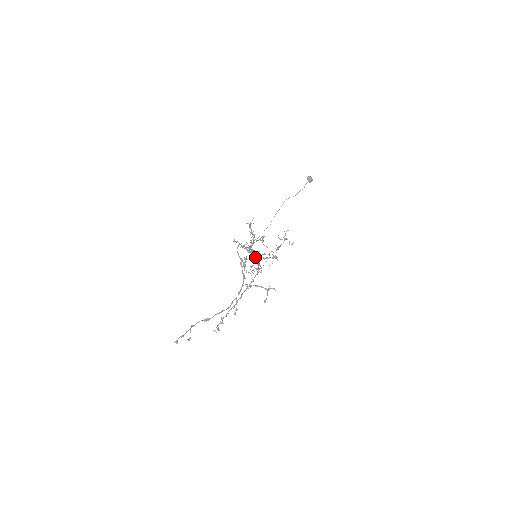
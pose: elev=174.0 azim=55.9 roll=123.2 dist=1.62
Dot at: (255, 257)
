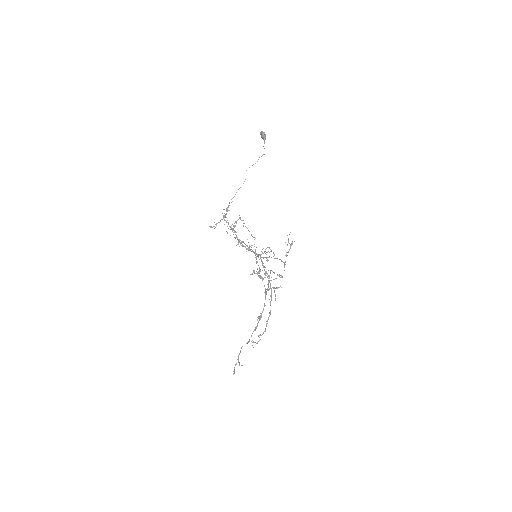
Dot at: (282, 277)
